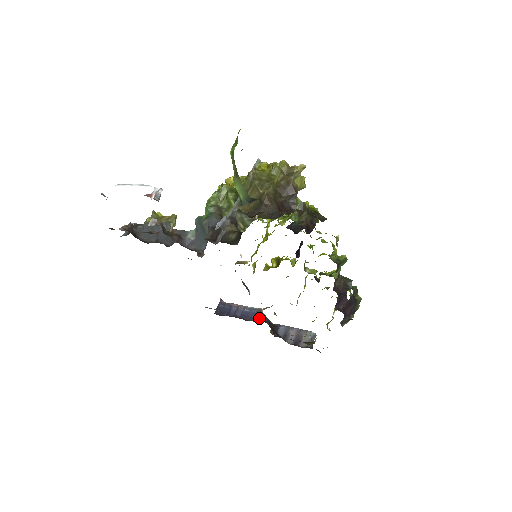
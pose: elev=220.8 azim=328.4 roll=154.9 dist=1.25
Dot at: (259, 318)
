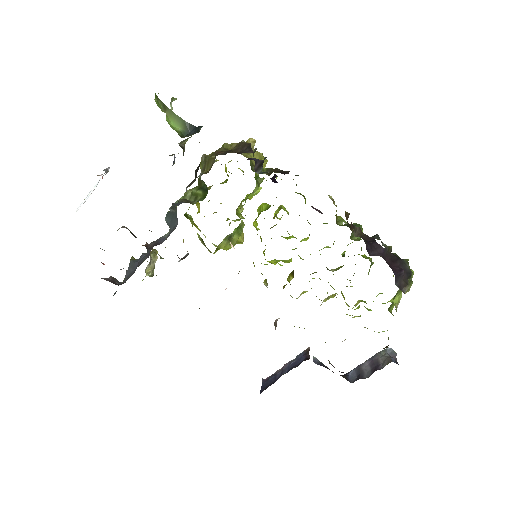
Dot at: (308, 356)
